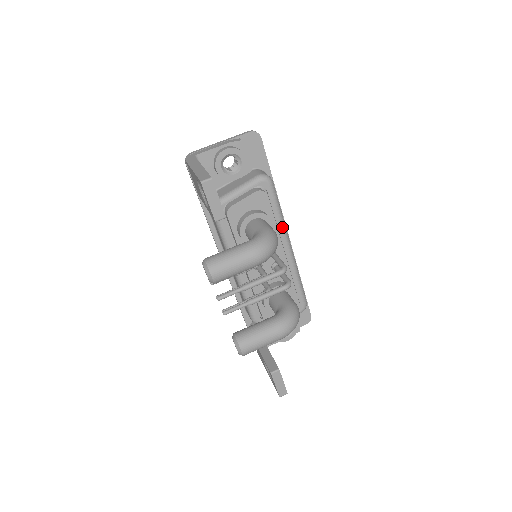
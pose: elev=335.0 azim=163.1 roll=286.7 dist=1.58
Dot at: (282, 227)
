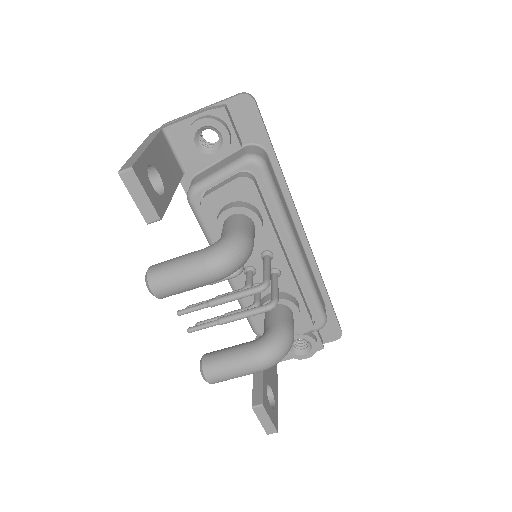
Dot at: (283, 224)
